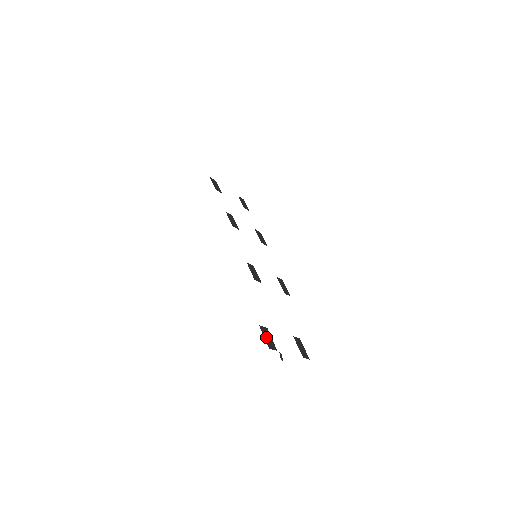
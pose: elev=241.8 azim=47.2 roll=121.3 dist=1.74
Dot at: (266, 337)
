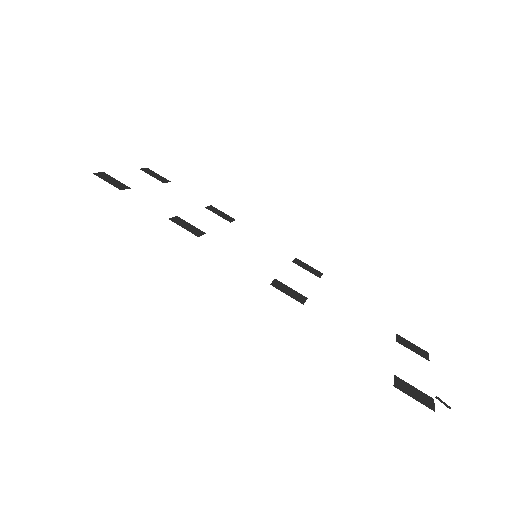
Dot at: (413, 395)
